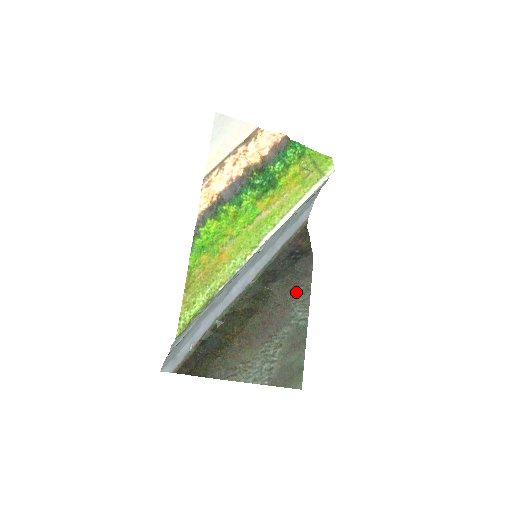
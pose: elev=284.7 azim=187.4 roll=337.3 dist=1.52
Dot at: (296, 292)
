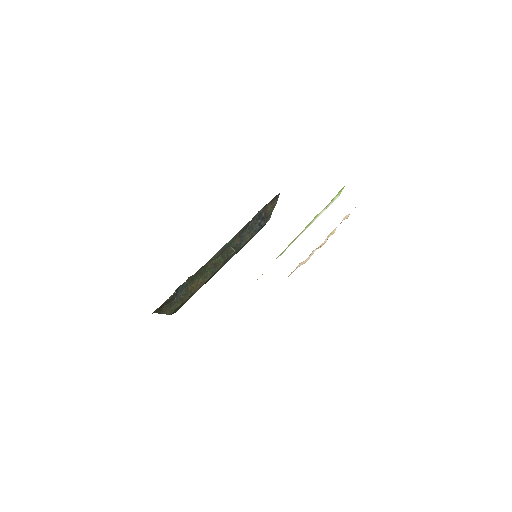
Dot at: occluded
